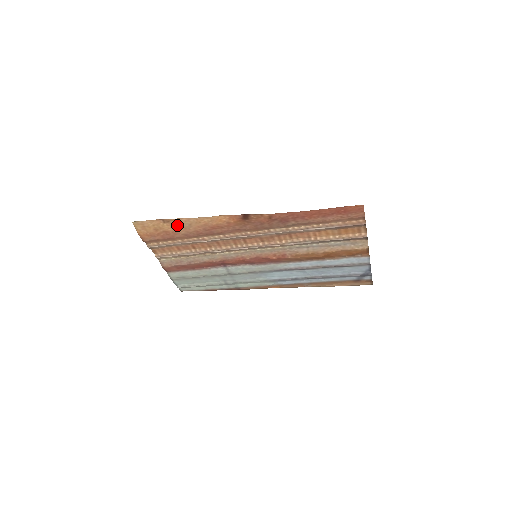
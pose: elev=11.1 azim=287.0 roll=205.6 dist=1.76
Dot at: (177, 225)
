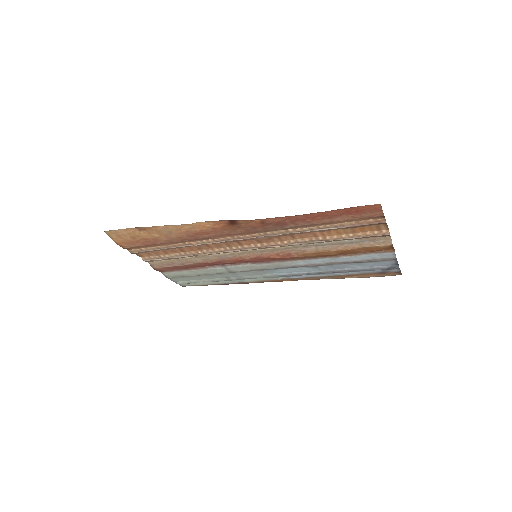
Dot at: (155, 232)
